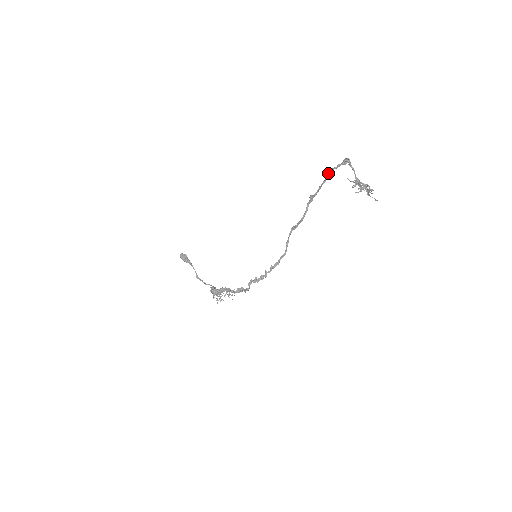
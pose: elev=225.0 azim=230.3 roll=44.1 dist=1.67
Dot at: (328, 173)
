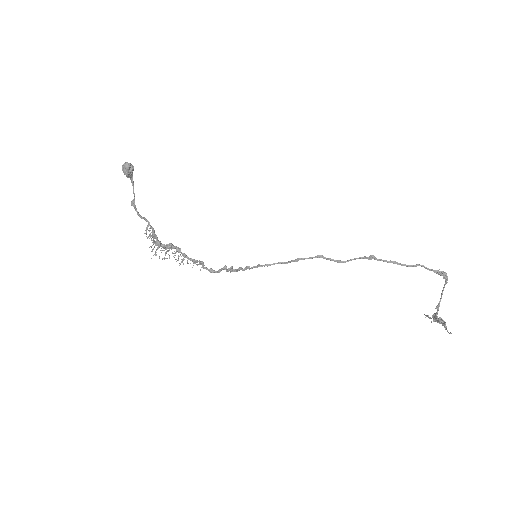
Dot at: (416, 265)
